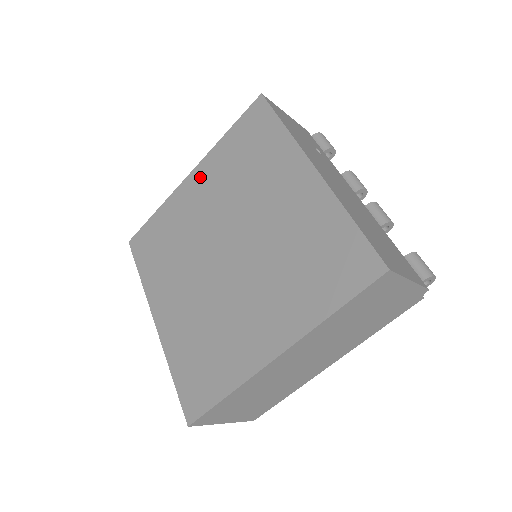
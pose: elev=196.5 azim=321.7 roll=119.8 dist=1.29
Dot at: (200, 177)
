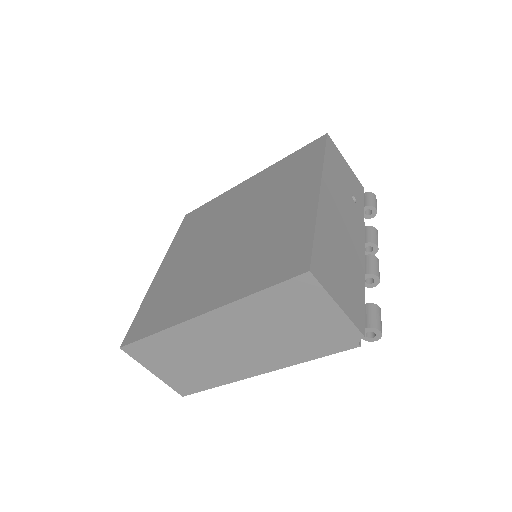
Dot at: (253, 181)
